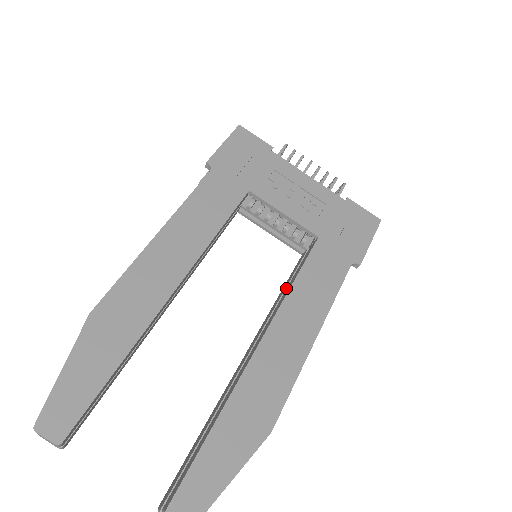
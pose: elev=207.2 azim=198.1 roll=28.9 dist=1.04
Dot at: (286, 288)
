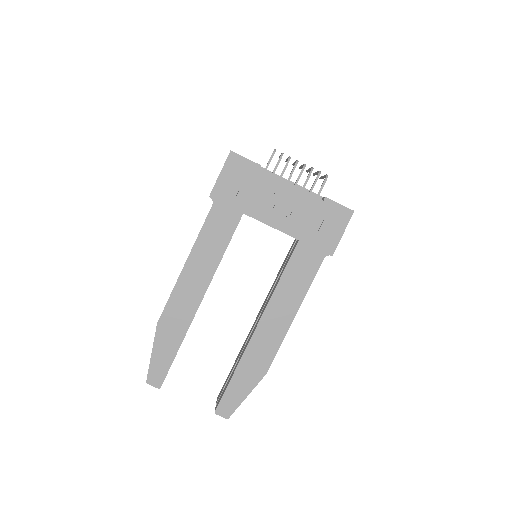
Dot at: occluded
